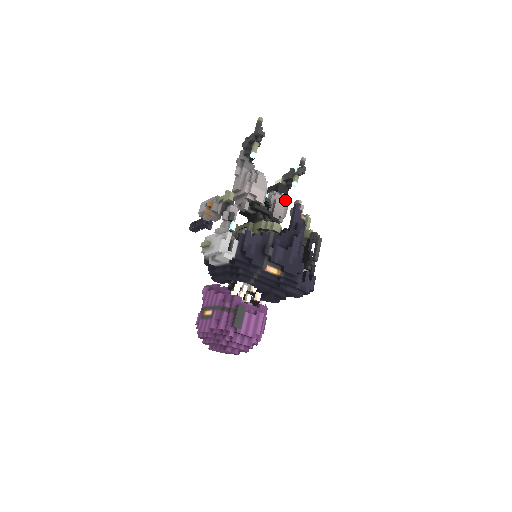
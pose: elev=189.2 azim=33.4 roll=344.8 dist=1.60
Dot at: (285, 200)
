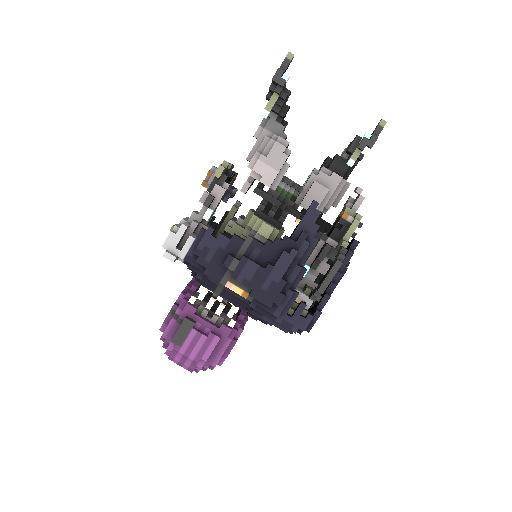
Dot at: (335, 183)
